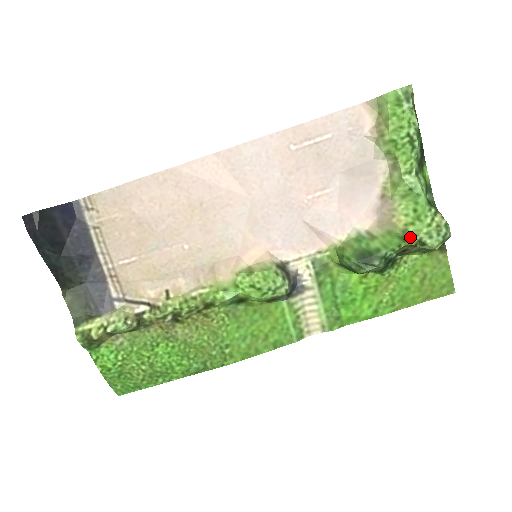
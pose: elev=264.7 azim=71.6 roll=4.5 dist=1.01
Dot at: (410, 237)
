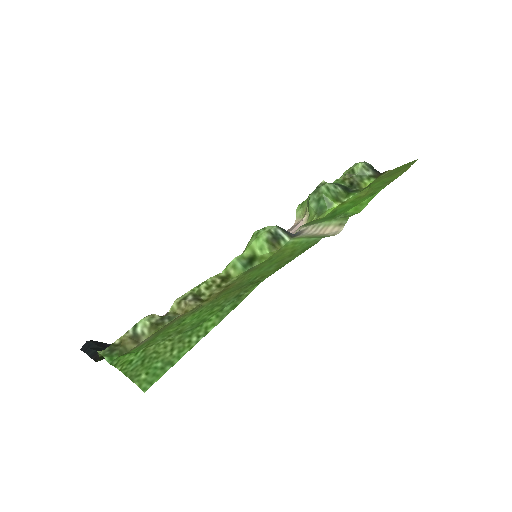
Dot at: occluded
